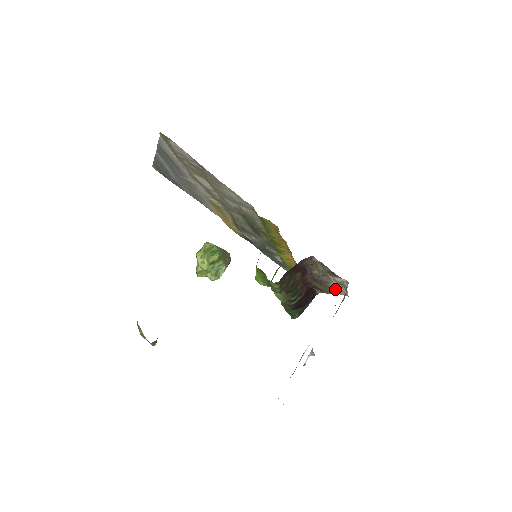
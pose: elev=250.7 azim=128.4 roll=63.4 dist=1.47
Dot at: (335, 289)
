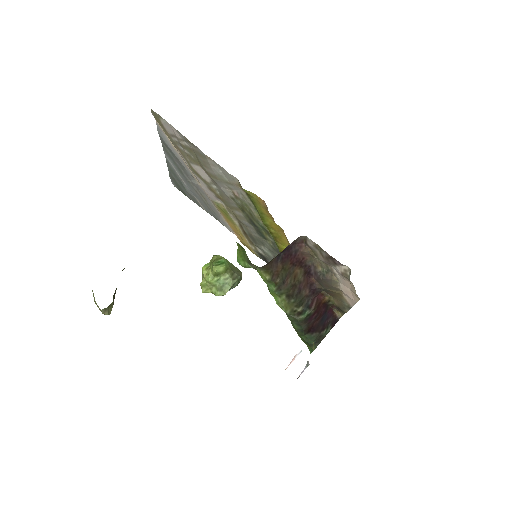
Dot at: (346, 294)
